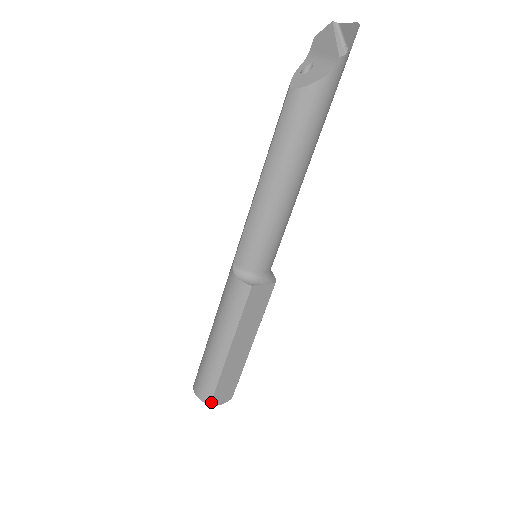
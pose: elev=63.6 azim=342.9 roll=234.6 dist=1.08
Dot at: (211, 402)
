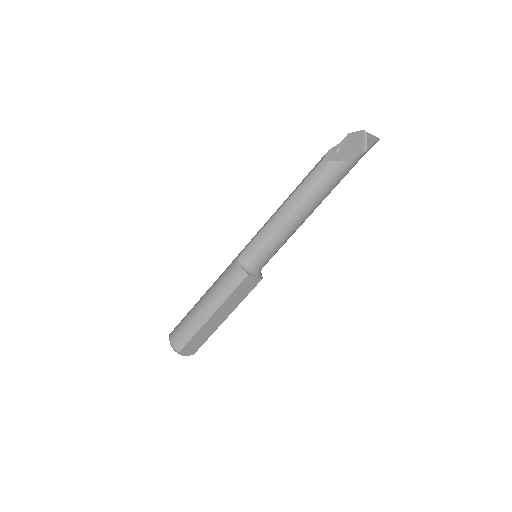
Dot at: (181, 351)
